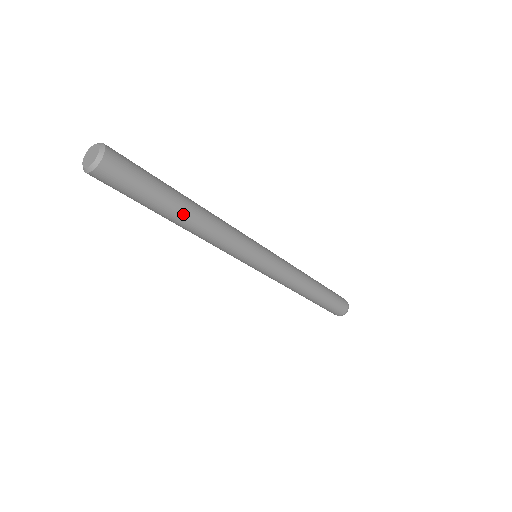
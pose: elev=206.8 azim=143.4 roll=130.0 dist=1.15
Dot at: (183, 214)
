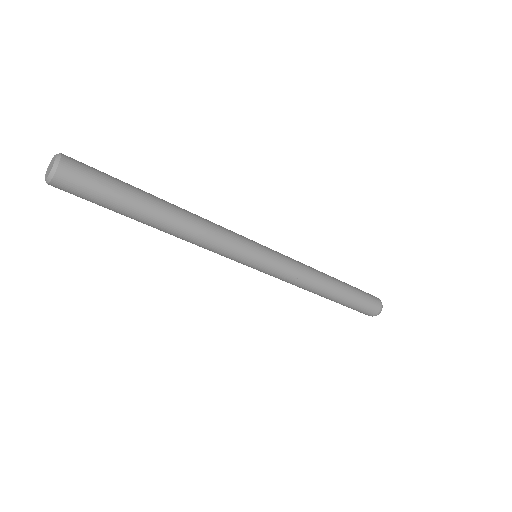
Dot at: (151, 224)
